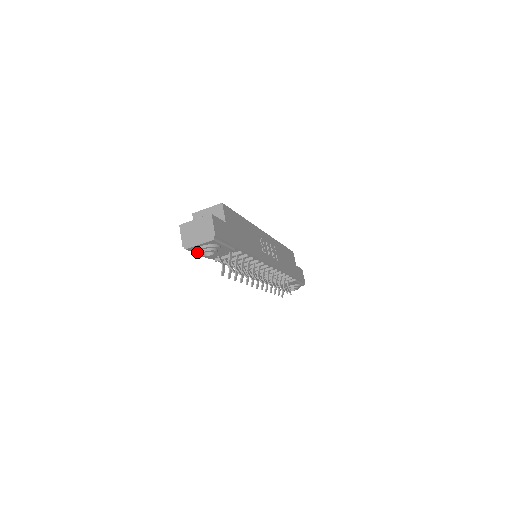
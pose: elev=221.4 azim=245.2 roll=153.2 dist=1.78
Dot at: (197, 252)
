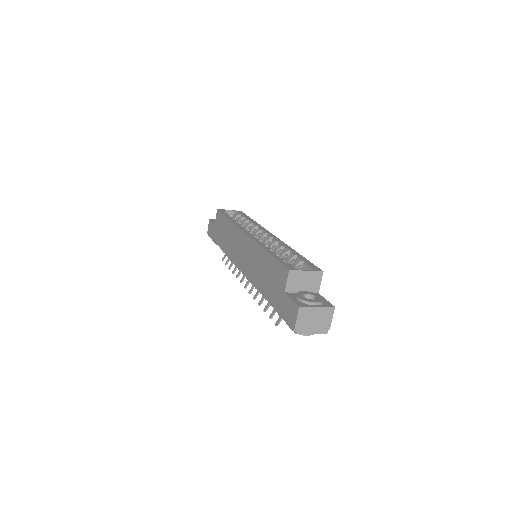
Dot at: occluded
